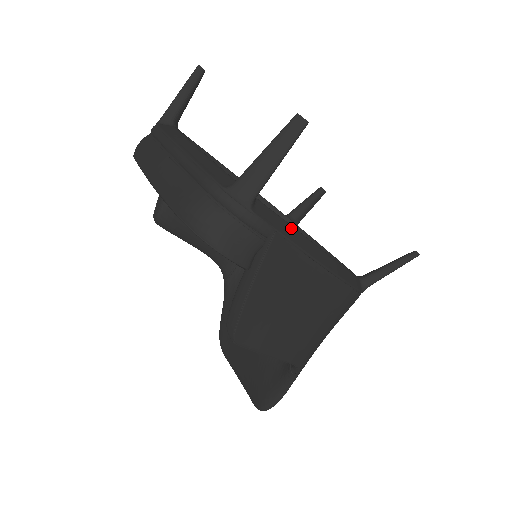
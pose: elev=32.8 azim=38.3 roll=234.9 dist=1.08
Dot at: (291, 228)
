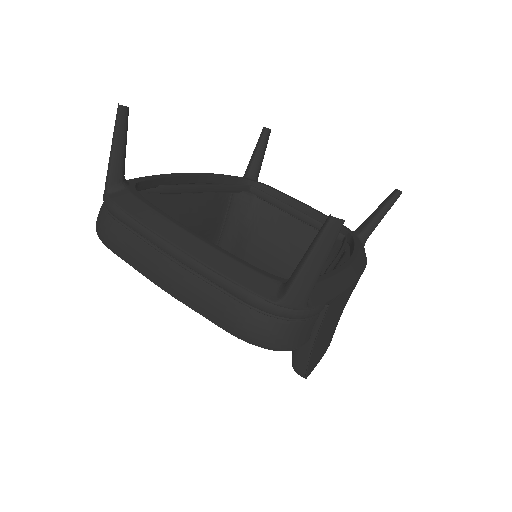
Dot at: (329, 281)
